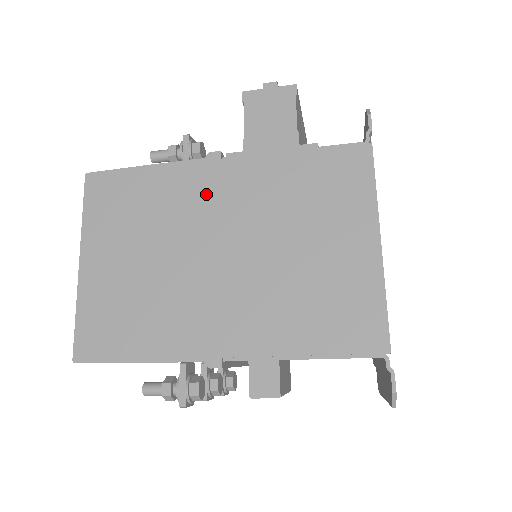
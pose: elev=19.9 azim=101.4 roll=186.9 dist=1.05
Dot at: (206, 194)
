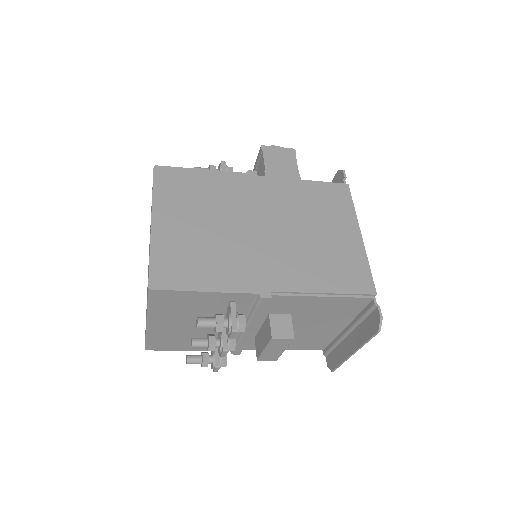
Dot at: (249, 193)
